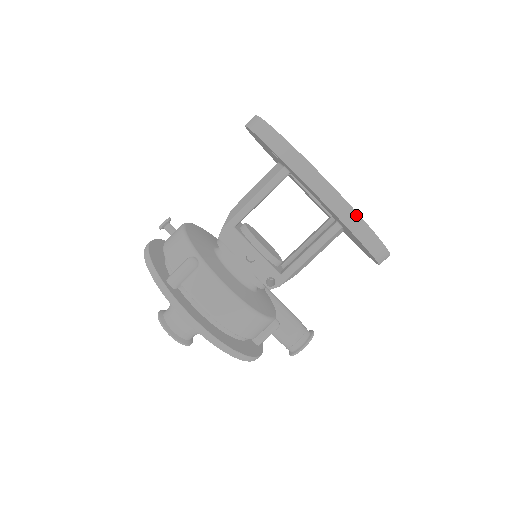
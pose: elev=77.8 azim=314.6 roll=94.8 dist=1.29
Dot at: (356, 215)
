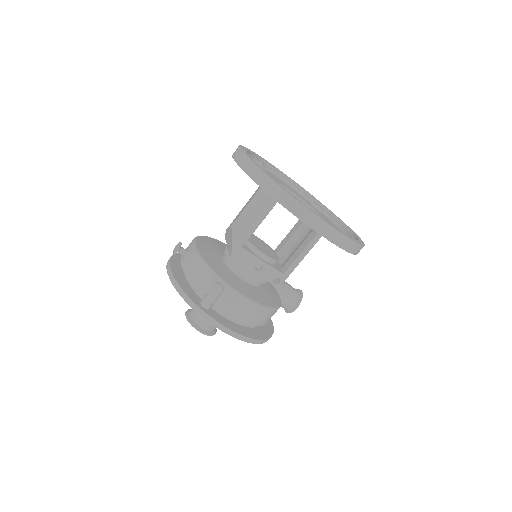
Dot at: (345, 238)
